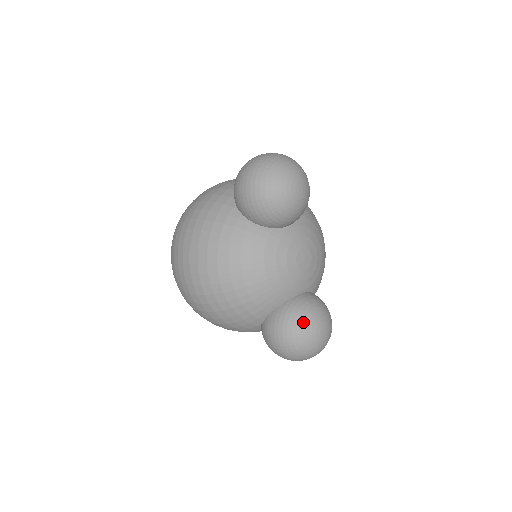
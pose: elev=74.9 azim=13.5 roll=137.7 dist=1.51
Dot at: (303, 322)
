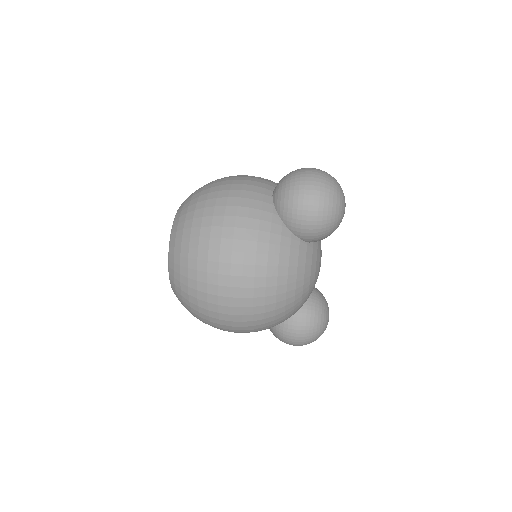
Dot at: (324, 316)
